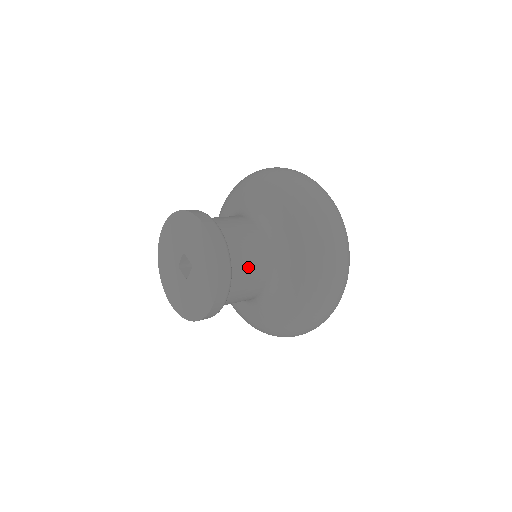
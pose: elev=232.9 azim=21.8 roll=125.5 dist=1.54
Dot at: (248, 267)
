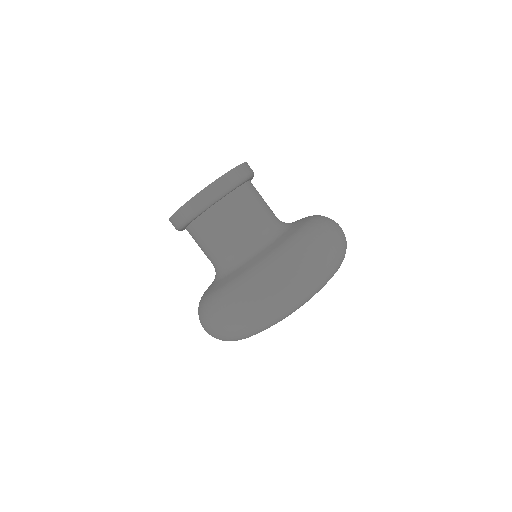
Dot at: (255, 203)
